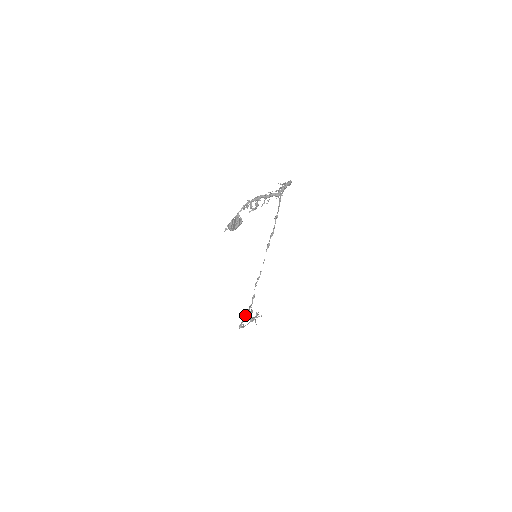
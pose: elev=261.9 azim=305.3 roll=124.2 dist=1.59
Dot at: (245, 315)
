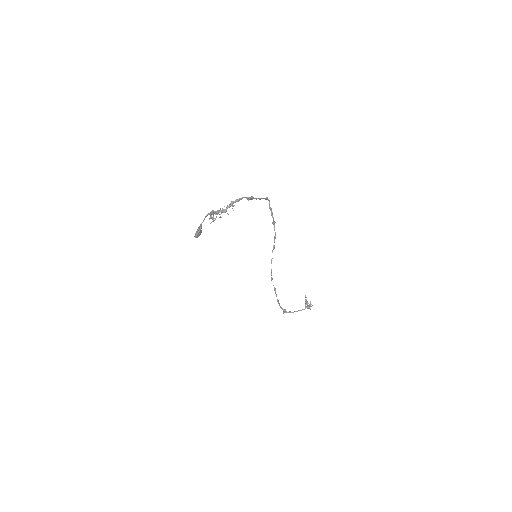
Dot at: (278, 303)
